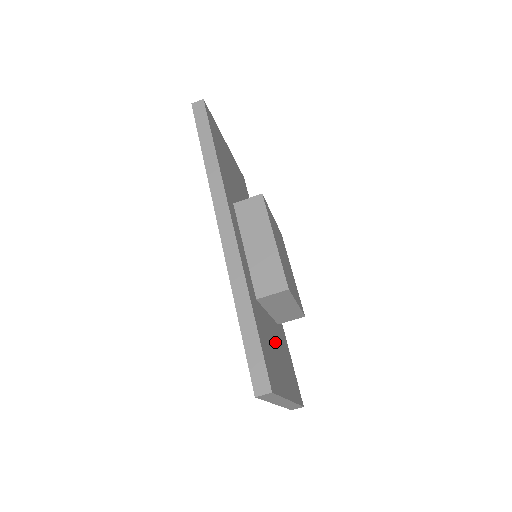
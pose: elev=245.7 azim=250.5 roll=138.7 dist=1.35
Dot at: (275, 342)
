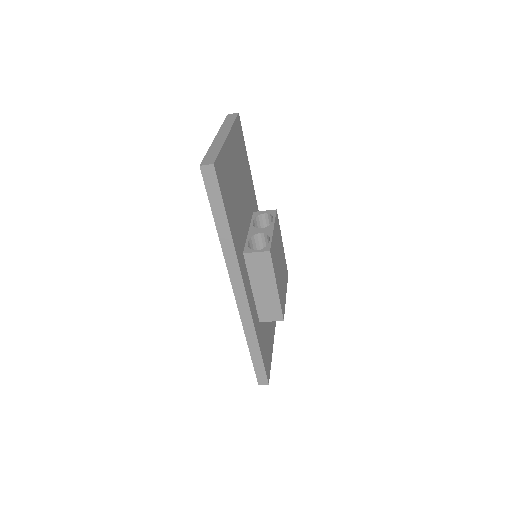
Dot at: occluded
